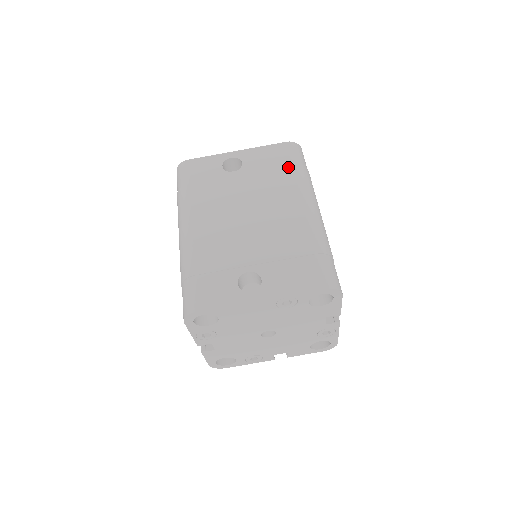
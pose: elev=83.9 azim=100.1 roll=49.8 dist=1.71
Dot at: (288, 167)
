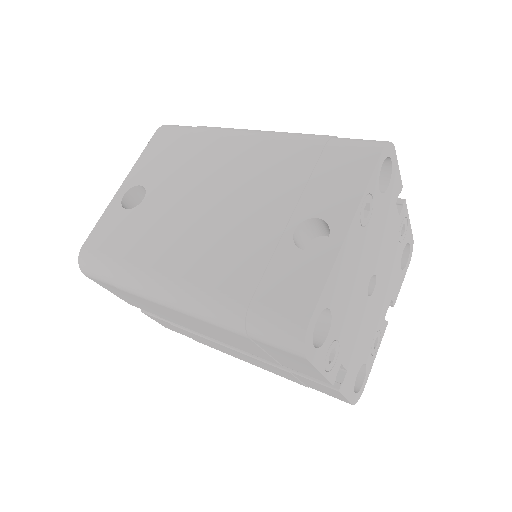
Dot at: (188, 139)
